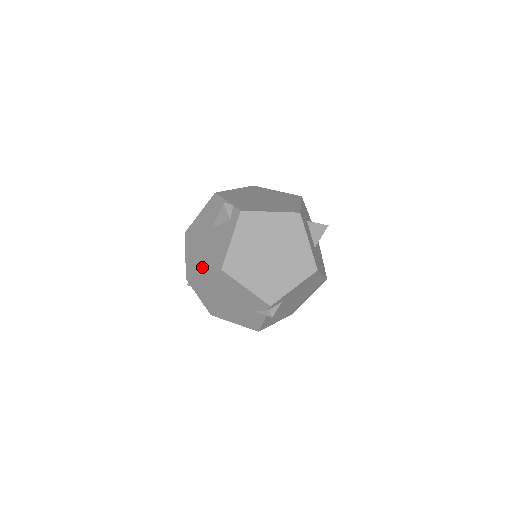
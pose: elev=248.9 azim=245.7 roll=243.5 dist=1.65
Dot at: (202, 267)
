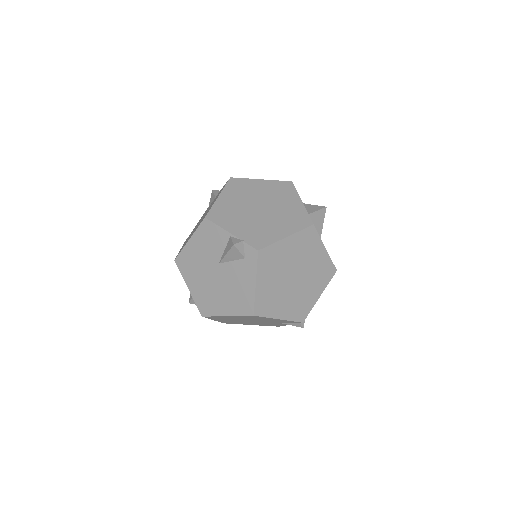
Dot at: (222, 308)
